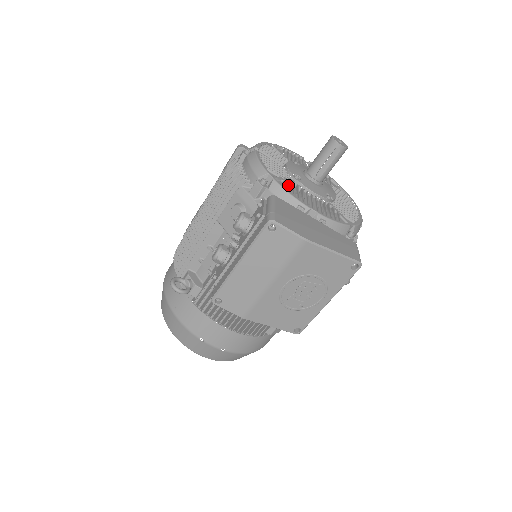
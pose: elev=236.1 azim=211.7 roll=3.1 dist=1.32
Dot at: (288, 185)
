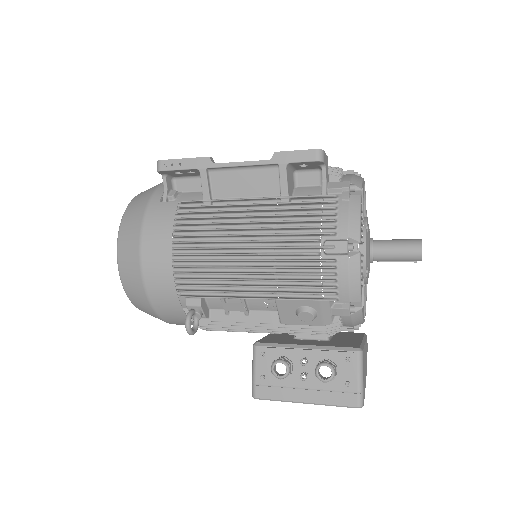
Dot at: (362, 298)
